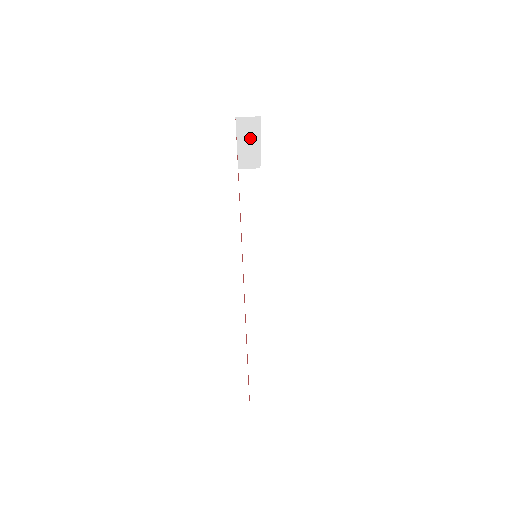
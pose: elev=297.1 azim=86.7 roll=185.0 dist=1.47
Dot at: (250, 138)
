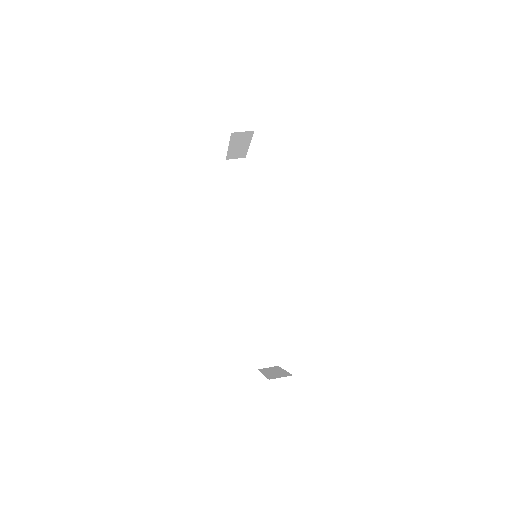
Dot at: (241, 142)
